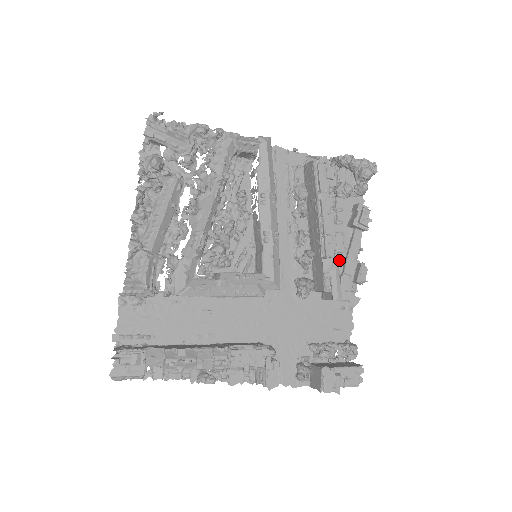
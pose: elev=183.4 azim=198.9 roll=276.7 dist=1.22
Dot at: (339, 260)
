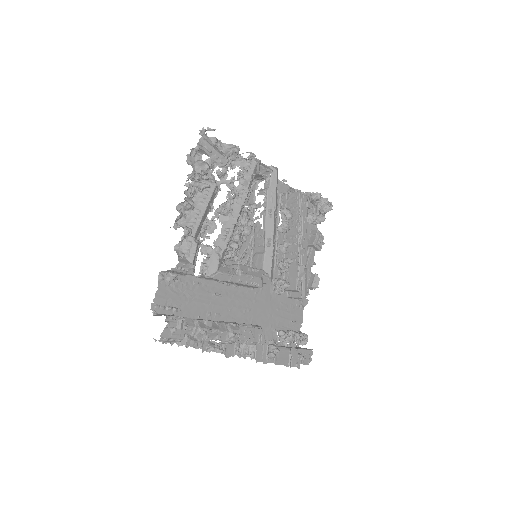
Dot at: occluded
